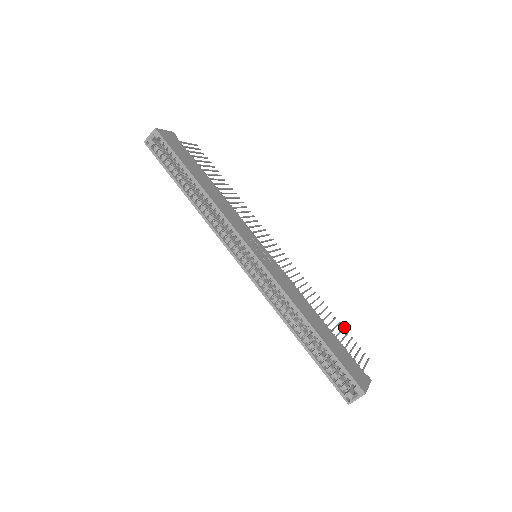
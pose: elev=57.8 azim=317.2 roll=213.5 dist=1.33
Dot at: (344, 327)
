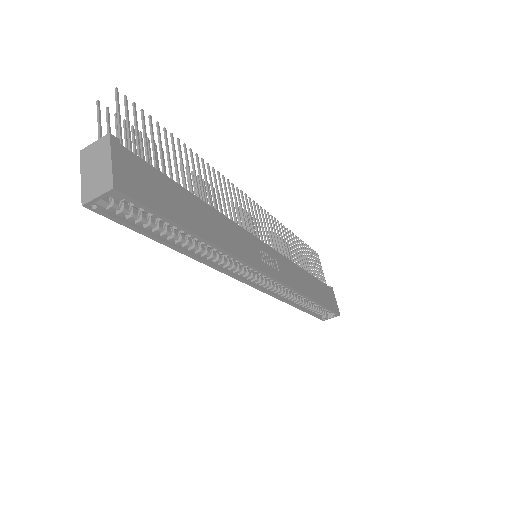
Dot at: occluded
